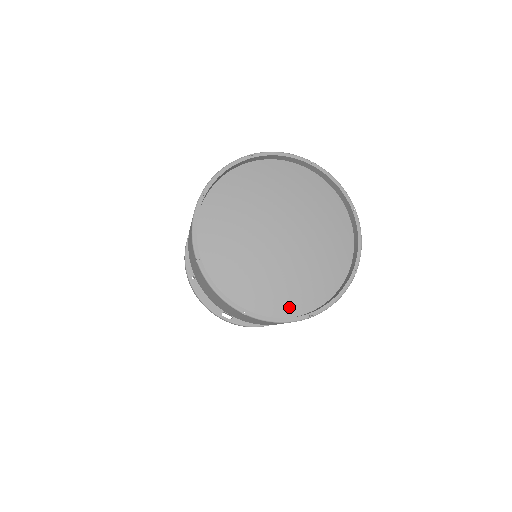
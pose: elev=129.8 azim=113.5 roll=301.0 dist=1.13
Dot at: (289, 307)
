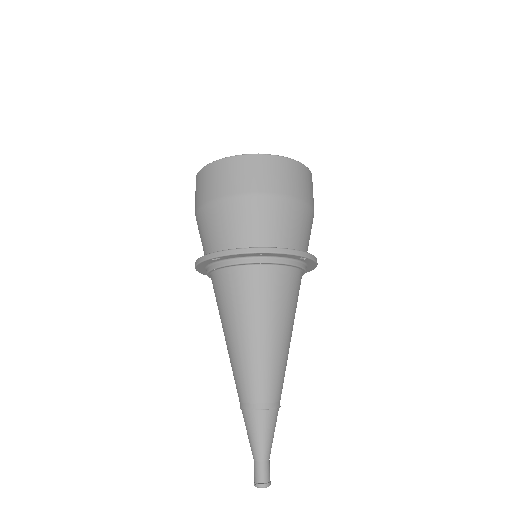
Dot at: occluded
